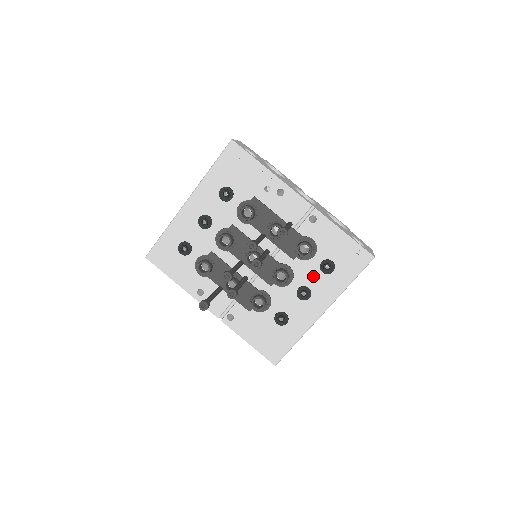
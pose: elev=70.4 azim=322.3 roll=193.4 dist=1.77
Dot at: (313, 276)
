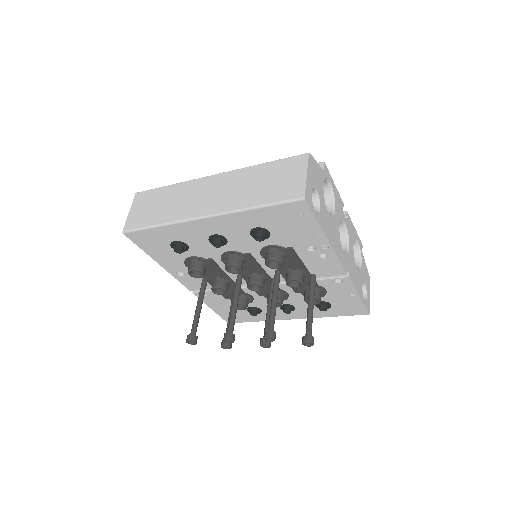
Dot at: (305, 304)
